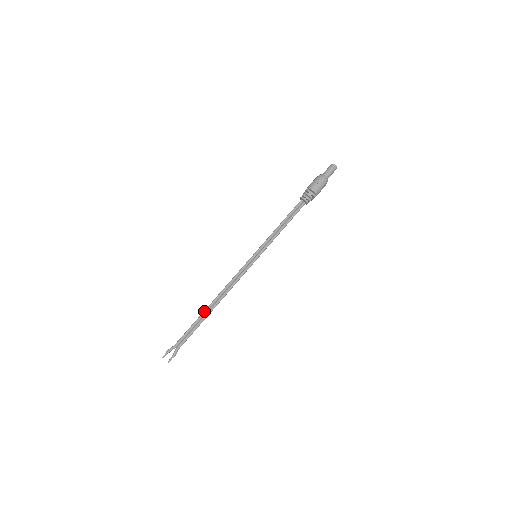
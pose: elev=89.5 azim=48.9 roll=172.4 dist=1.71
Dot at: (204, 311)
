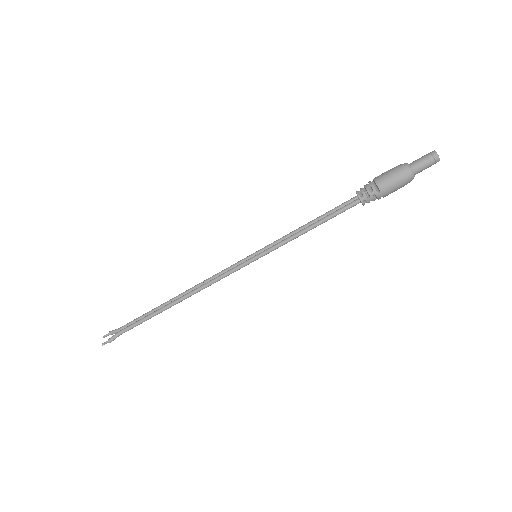
Dot at: (165, 302)
